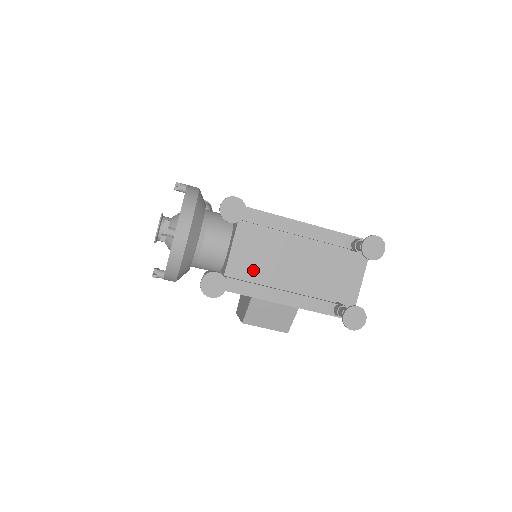
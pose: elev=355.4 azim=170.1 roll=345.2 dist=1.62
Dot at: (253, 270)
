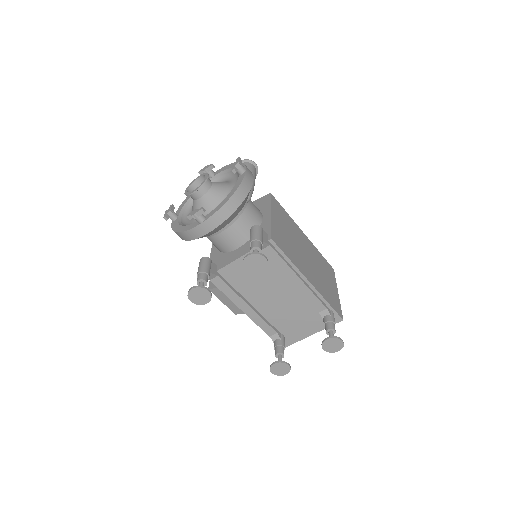
Dot at: (241, 281)
